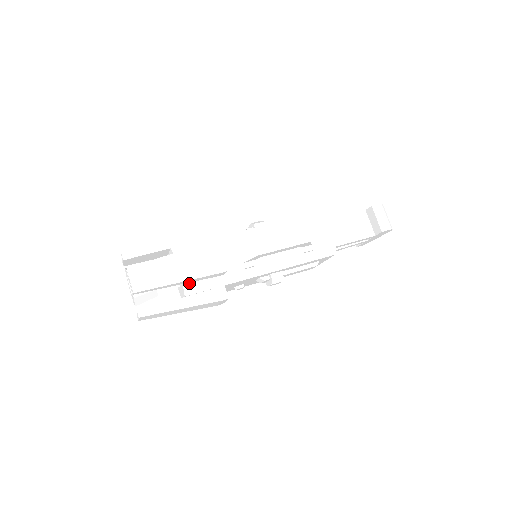
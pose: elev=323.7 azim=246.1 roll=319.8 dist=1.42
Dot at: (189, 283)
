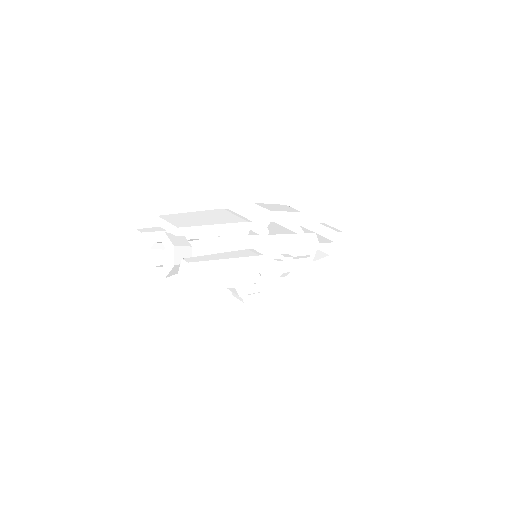
Dot at: (222, 236)
